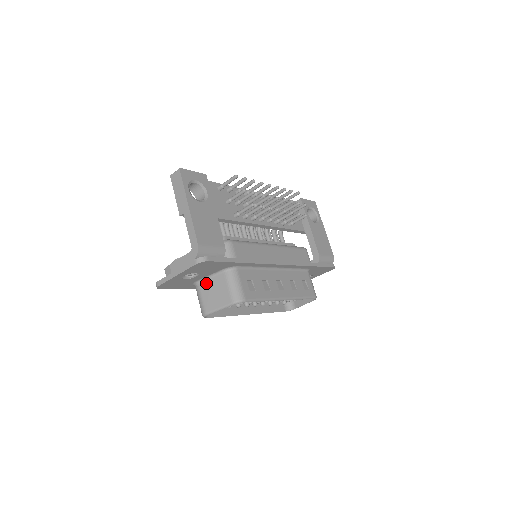
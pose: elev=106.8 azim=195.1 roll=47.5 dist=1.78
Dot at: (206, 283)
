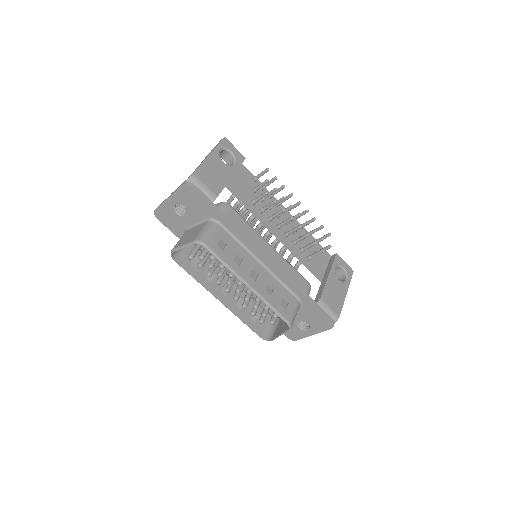
Dot at: (191, 229)
